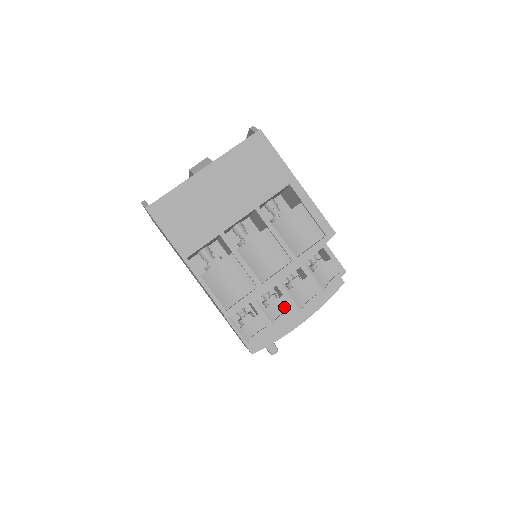
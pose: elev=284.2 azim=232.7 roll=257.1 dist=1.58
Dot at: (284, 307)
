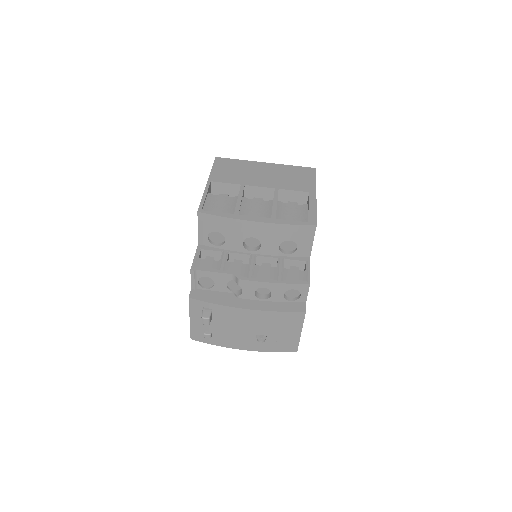
Dot at: (242, 270)
